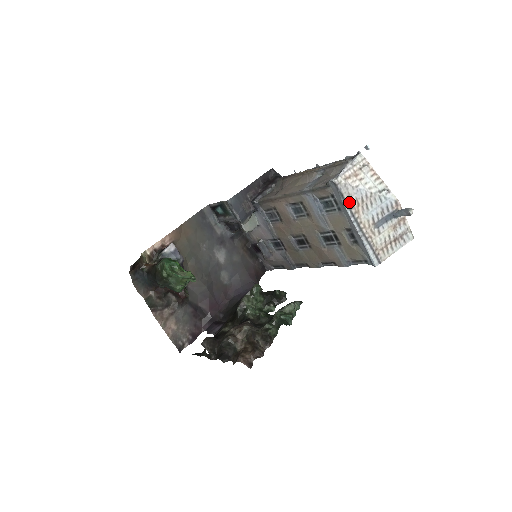
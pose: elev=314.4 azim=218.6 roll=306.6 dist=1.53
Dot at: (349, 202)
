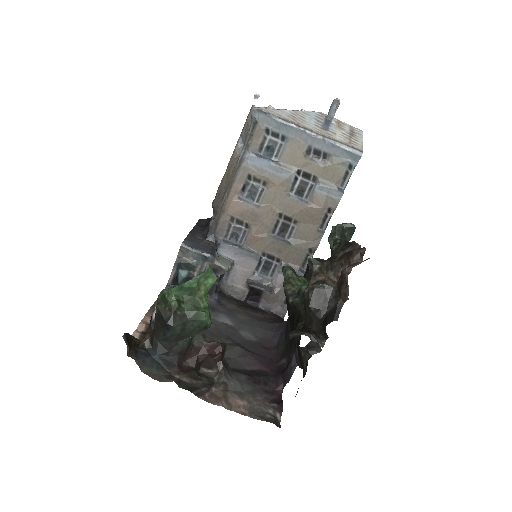
Dot at: (284, 119)
